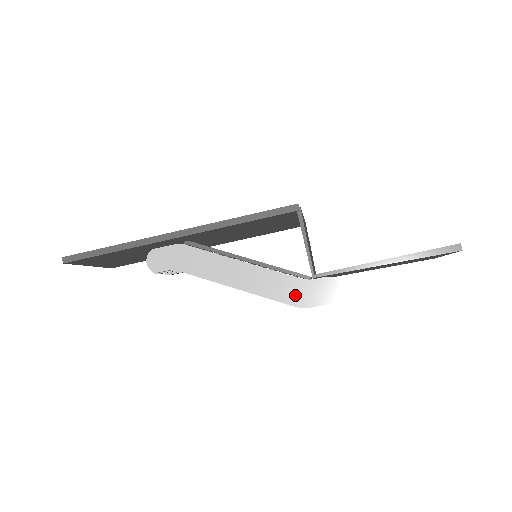
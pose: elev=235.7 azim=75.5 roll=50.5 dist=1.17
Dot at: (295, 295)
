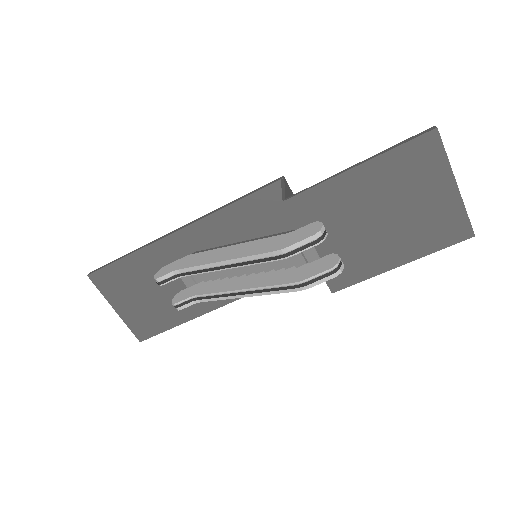
Dot at: (276, 245)
